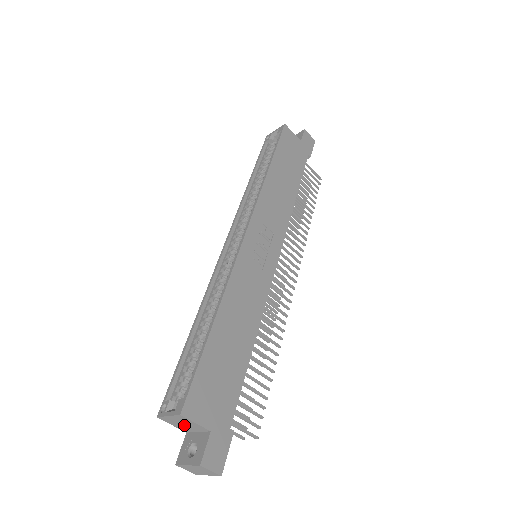
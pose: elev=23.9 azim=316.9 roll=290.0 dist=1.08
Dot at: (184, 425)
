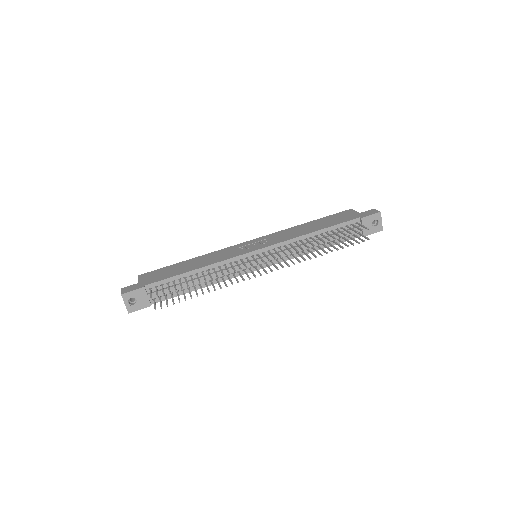
Dot at: occluded
